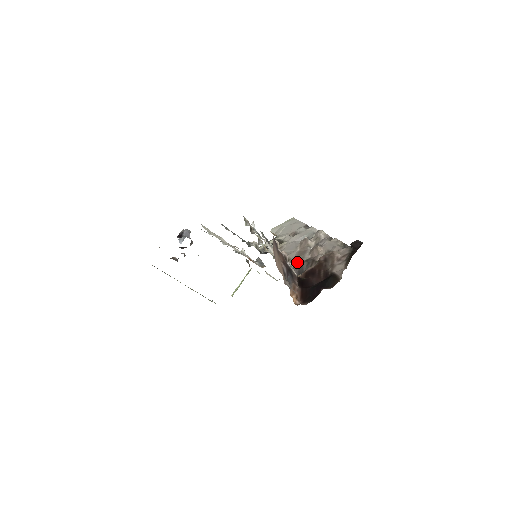
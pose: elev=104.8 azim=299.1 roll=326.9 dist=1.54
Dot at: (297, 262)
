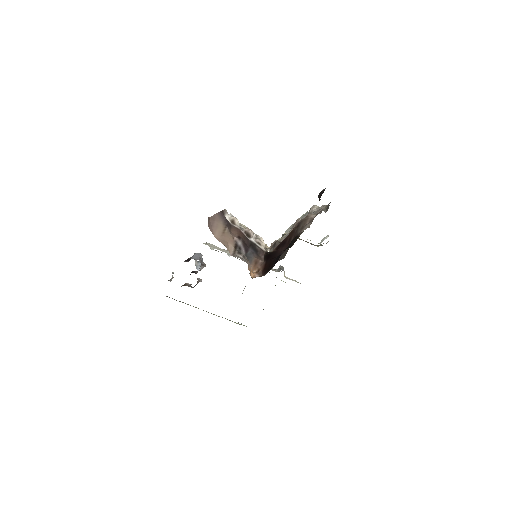
Dot at: (279, 242)
